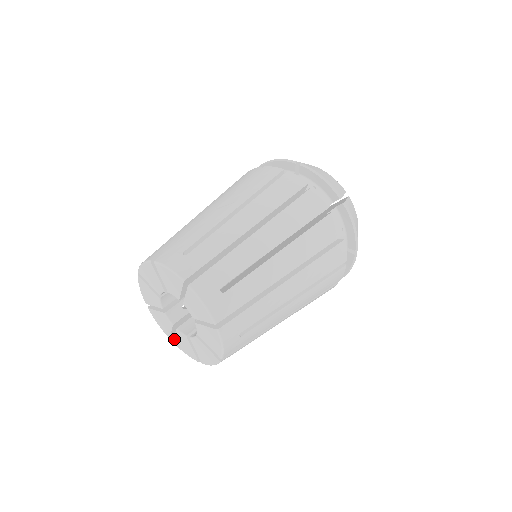
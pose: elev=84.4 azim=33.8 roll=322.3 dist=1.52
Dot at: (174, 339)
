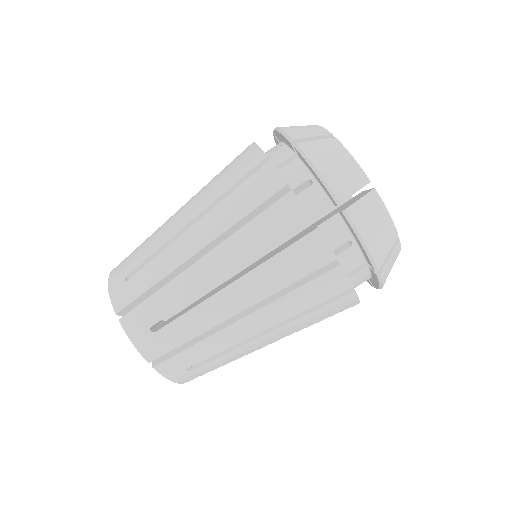
Dot at: occluded
